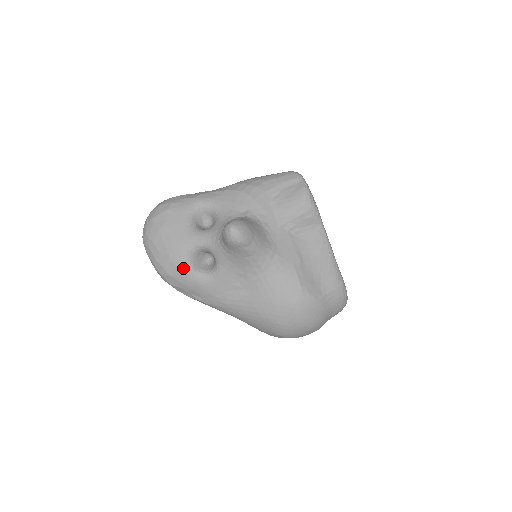
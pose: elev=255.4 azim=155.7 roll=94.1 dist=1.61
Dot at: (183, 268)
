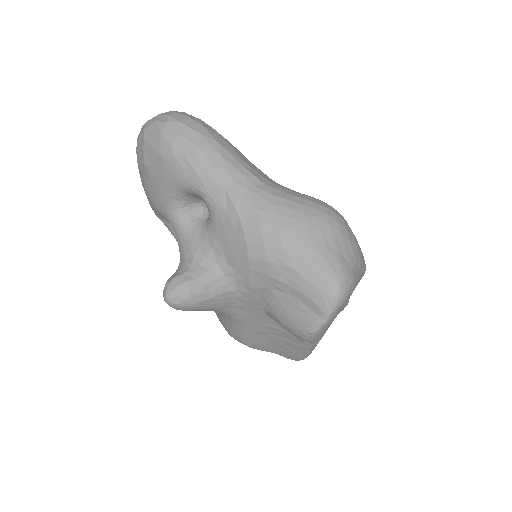
Dot at: (156, 214)
